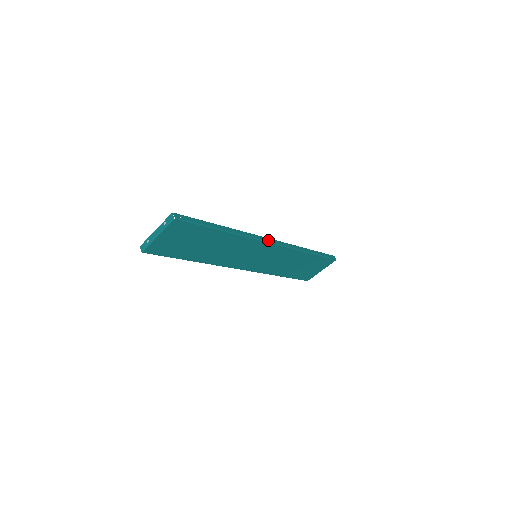
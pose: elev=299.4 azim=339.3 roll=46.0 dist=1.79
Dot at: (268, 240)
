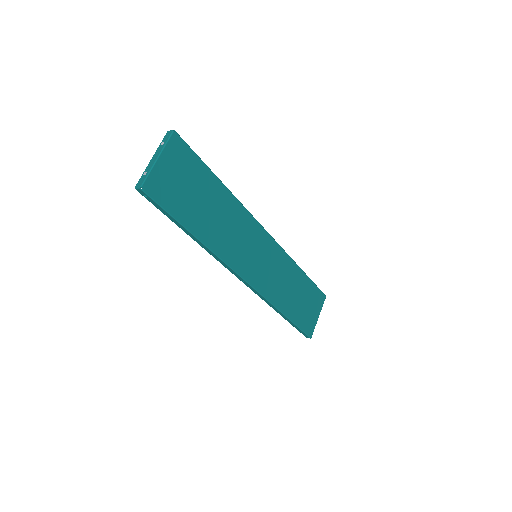
Dot at: (262, 228)
